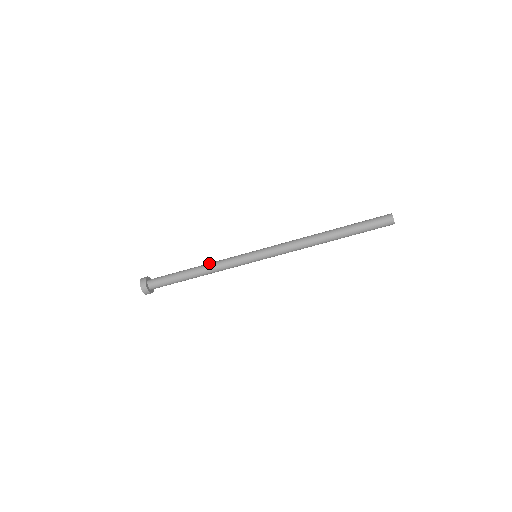
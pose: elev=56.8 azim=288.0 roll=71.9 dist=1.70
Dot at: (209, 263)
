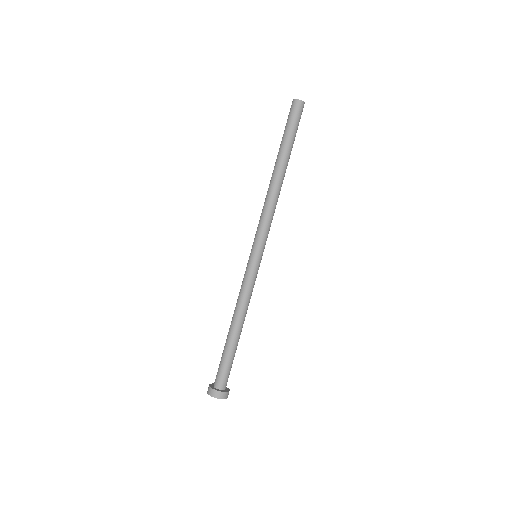
Dot at: occluded
